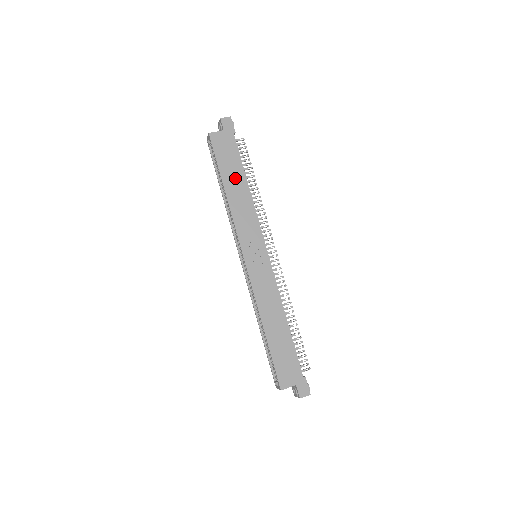
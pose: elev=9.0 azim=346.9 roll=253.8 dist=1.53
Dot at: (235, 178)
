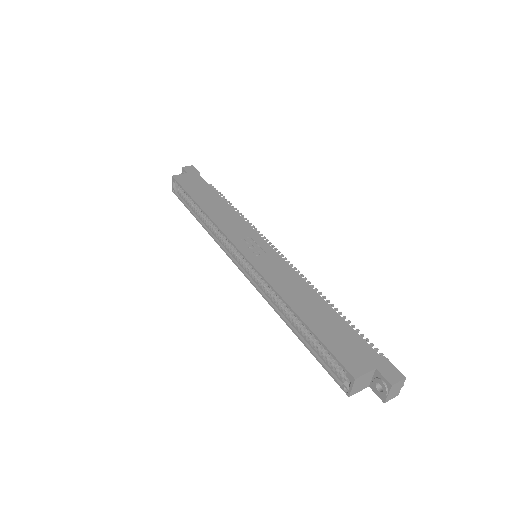
Dot at: (209, 198)
